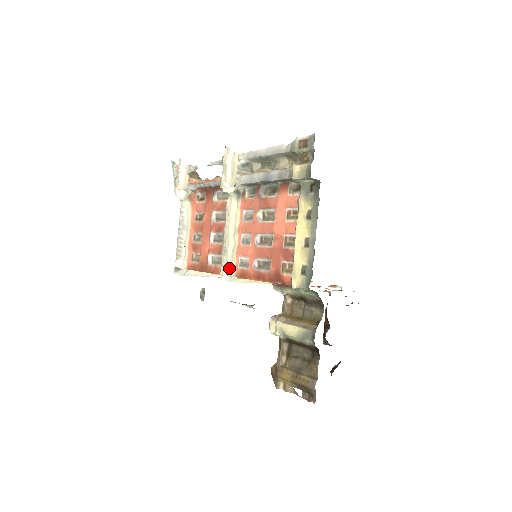
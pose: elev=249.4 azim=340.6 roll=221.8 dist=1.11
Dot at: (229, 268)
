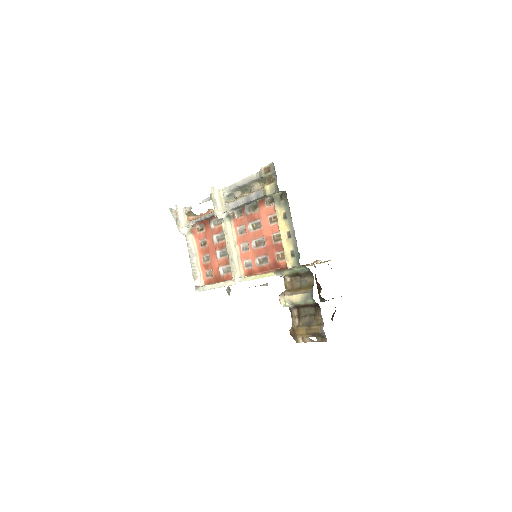
Dot at: (238, 272)
